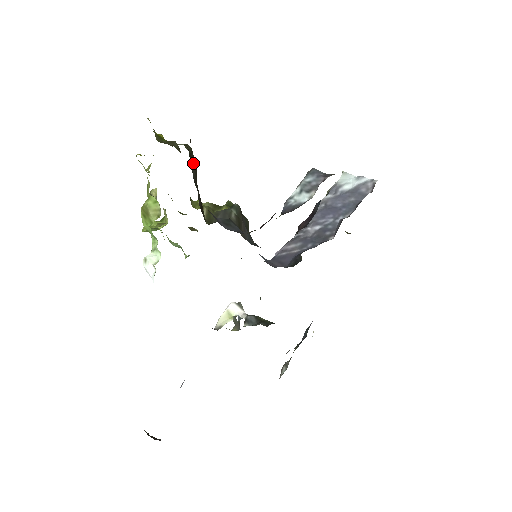
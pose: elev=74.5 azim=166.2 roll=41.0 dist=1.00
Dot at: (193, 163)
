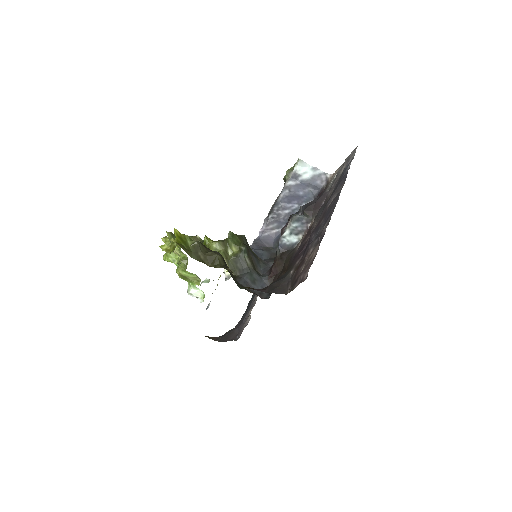
Dot at: (226, 265)
